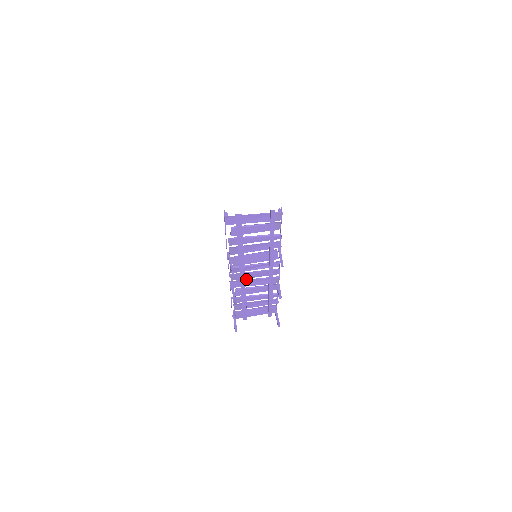
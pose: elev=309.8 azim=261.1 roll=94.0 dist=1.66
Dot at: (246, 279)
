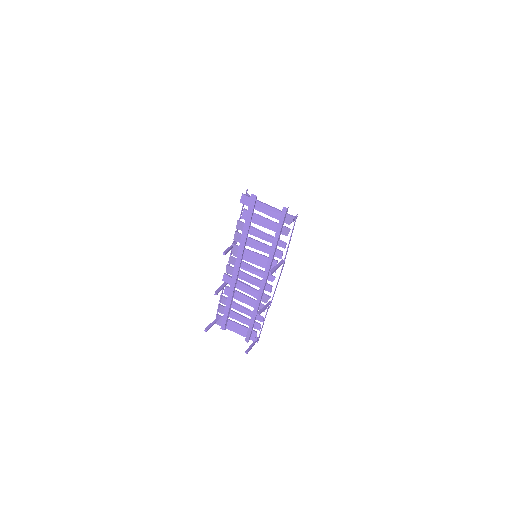
Dot at: occluded
